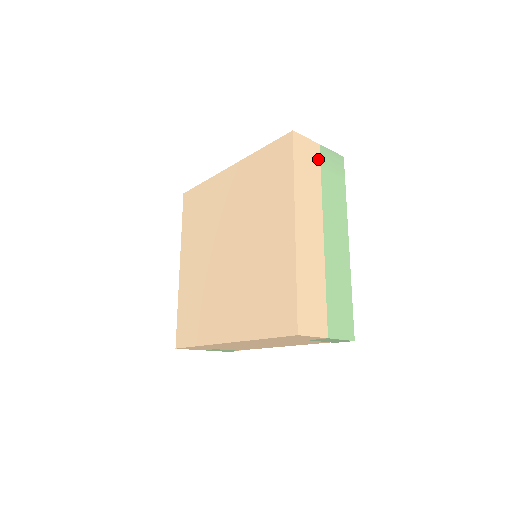
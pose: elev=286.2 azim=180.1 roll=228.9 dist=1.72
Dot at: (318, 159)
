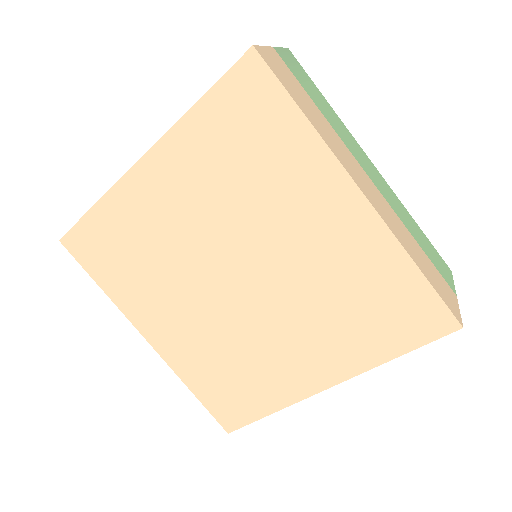
Dot at: (290, 72)
